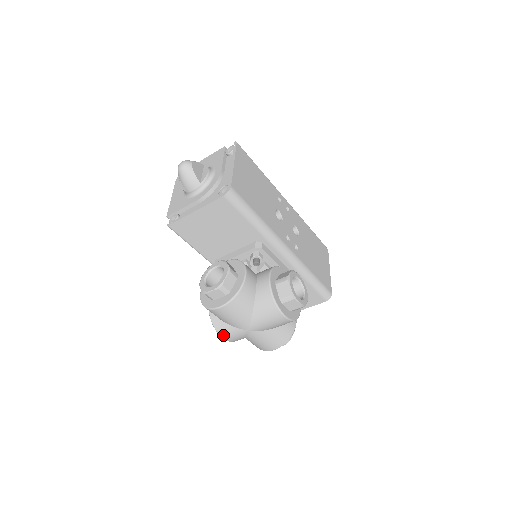
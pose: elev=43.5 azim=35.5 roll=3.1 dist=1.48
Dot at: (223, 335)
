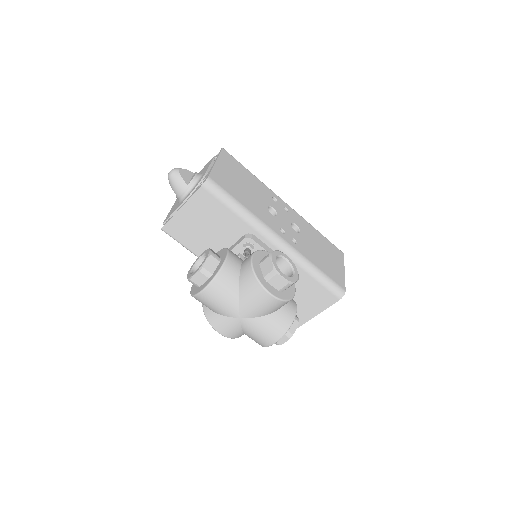
Dot at: (217, 328)
